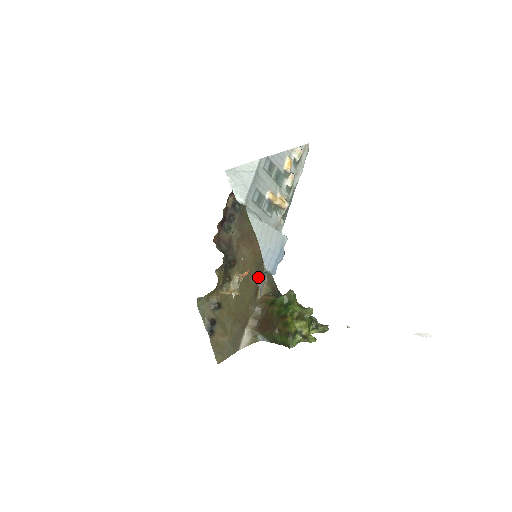
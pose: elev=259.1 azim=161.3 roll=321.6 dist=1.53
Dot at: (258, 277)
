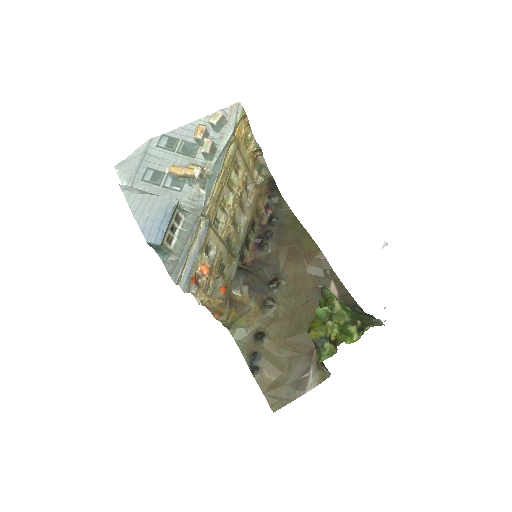
Dot at: (163, 258)
